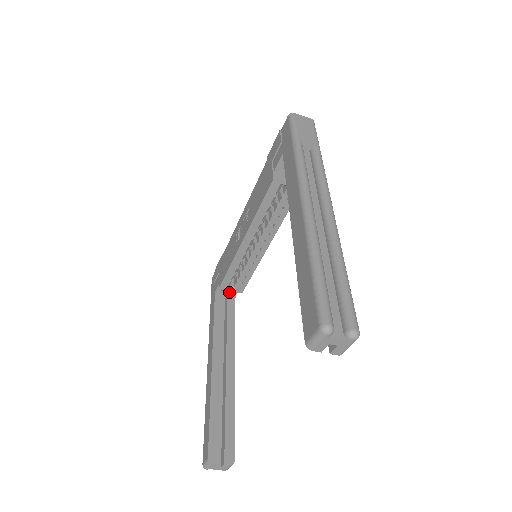
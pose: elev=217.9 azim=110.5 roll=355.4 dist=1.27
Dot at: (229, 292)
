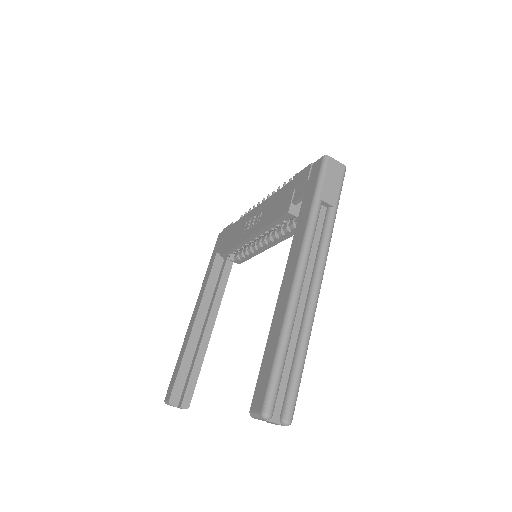
Dot at: occluded
